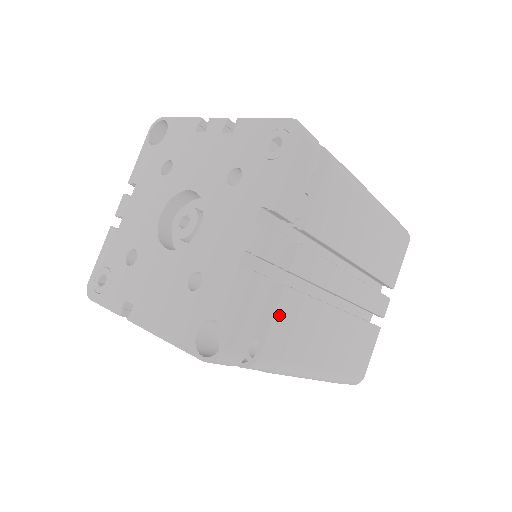
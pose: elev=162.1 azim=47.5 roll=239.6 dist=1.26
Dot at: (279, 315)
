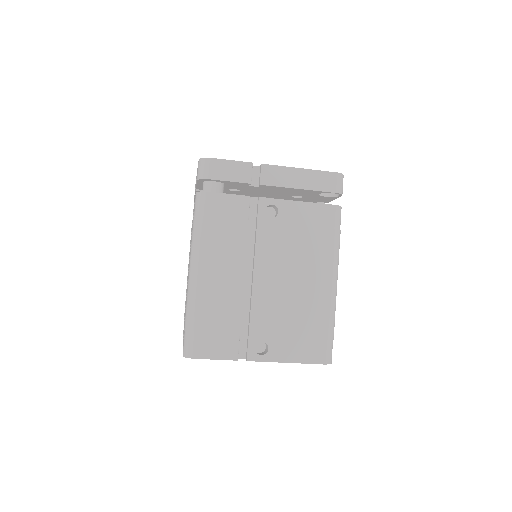
Dot at: occluded
